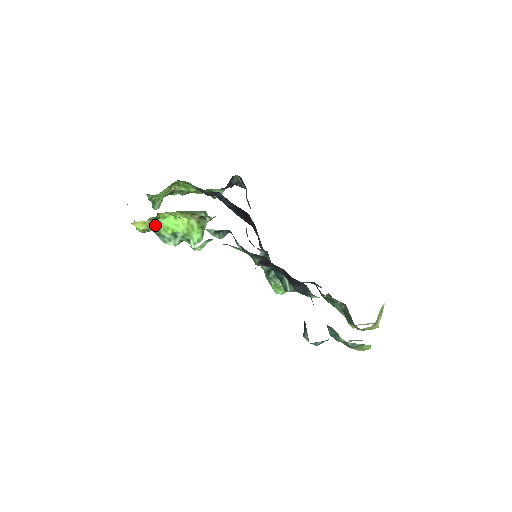
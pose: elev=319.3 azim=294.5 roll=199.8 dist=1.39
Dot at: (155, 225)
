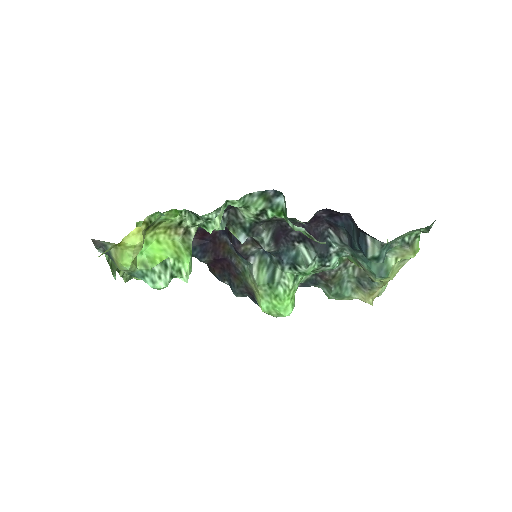
Dot at: (138, 259)
